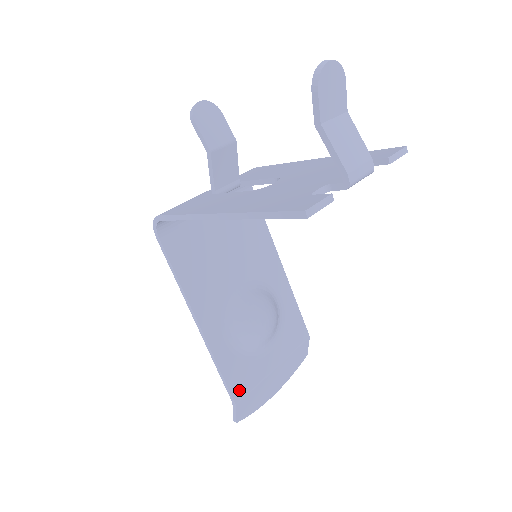
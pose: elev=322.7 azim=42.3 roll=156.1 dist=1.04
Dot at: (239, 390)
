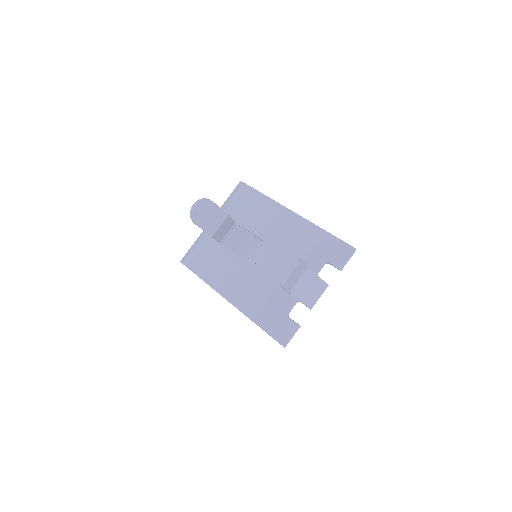
Dot at: occluded
